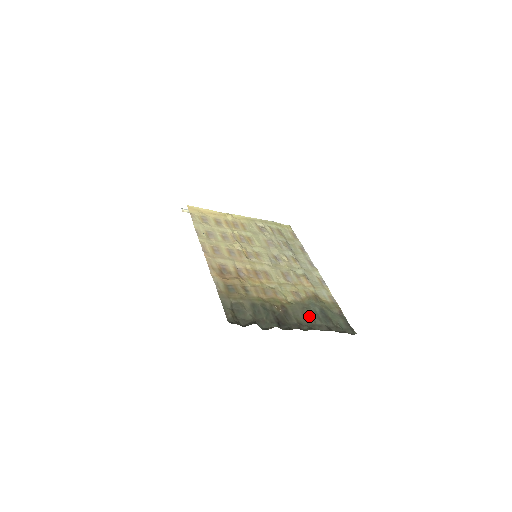
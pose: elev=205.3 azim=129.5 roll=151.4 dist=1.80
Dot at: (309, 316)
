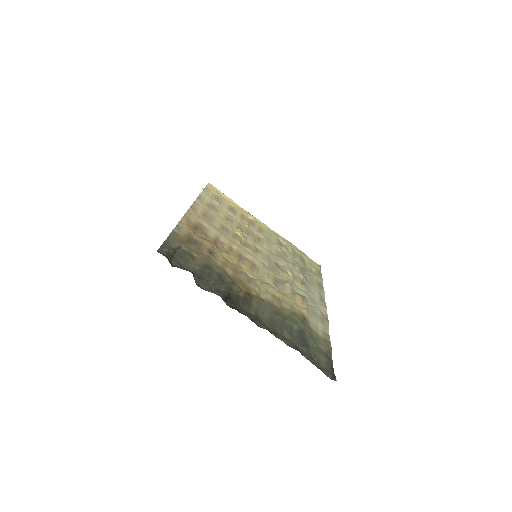
Dot at: (278, 323)
